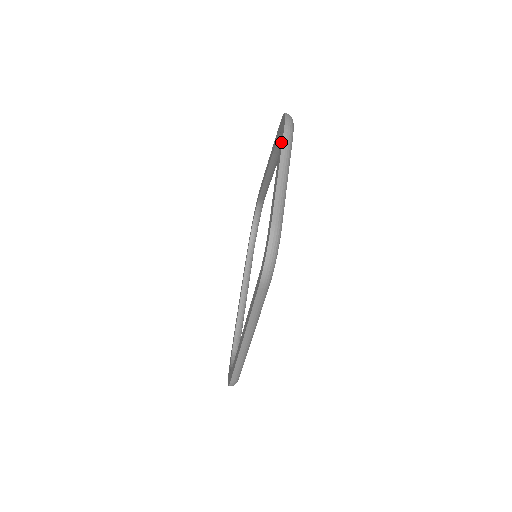
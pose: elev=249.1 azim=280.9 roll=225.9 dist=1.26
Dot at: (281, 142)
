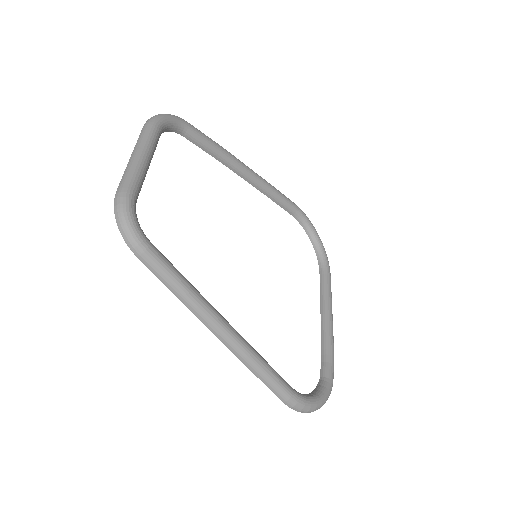
Dot at: occluded
